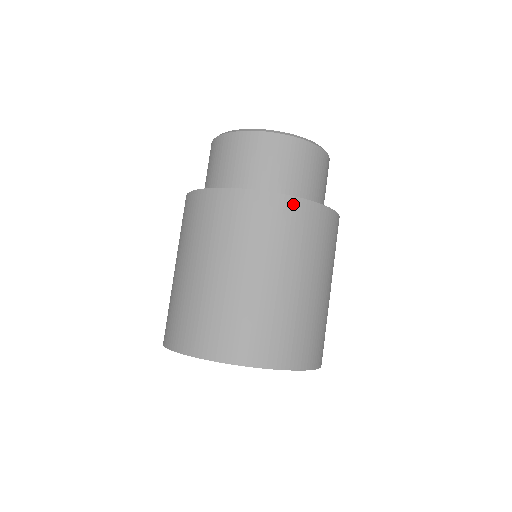
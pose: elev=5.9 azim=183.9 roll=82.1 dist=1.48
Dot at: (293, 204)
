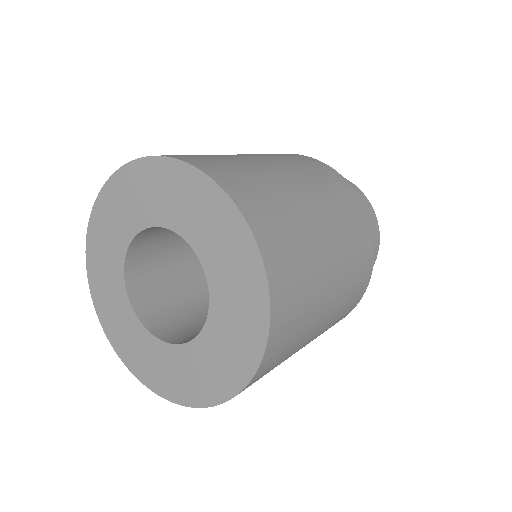
Dot at: (371, 246)
